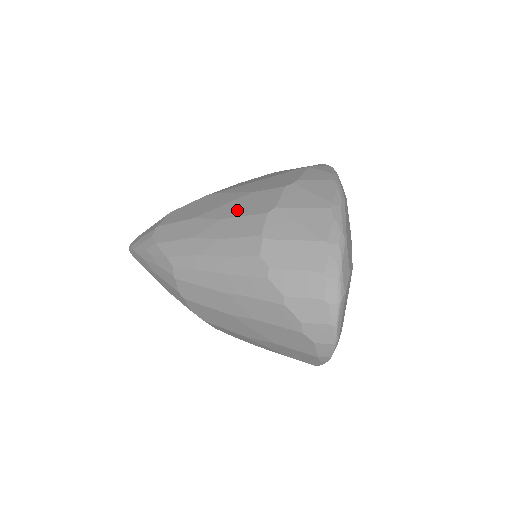
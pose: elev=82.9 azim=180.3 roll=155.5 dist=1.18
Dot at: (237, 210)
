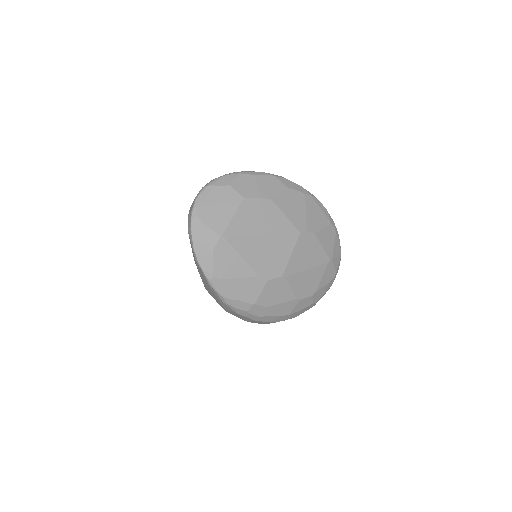
Dot at: occluded
